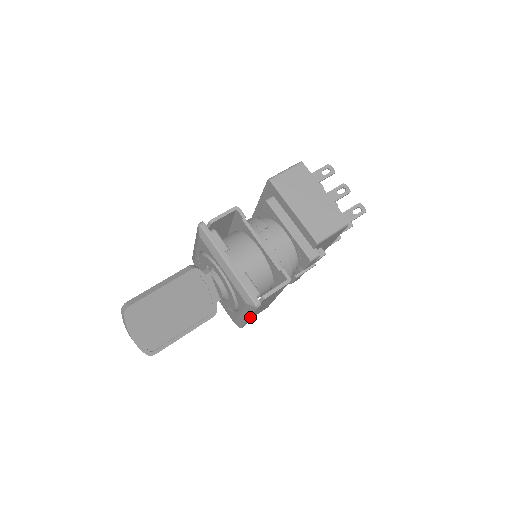
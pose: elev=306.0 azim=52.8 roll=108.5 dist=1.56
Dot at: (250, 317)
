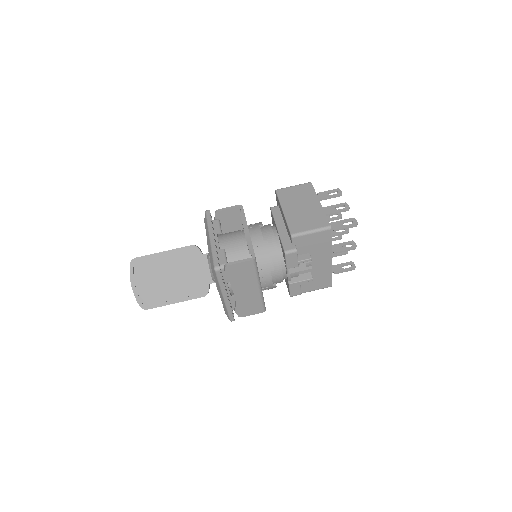
Dot at: (224, 294)
